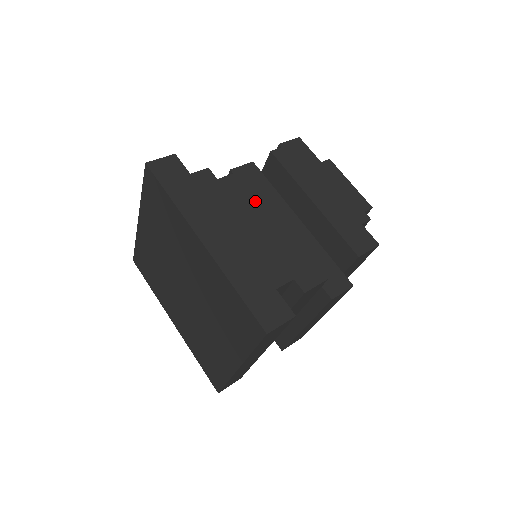
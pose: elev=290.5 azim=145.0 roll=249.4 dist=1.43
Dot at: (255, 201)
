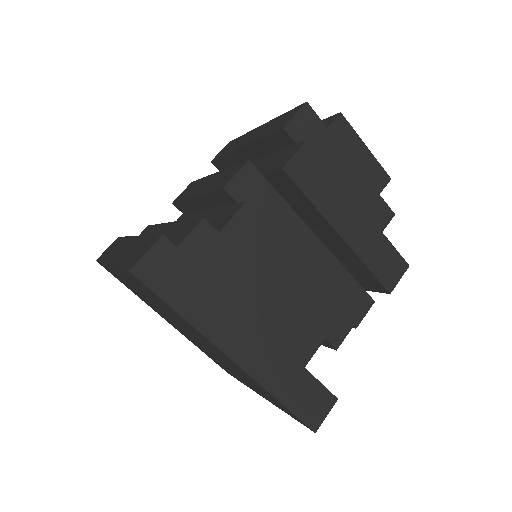
Dot at: (270, 248)
